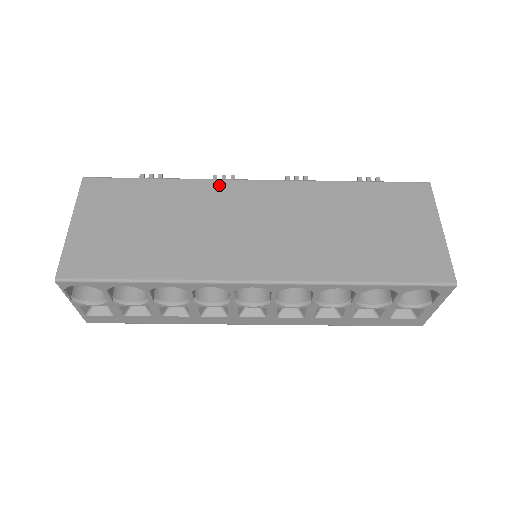
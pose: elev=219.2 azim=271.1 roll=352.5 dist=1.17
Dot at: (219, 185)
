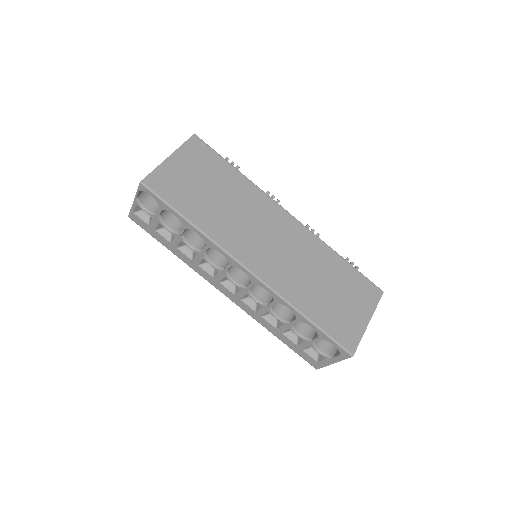
Dot at: (268, 200)
